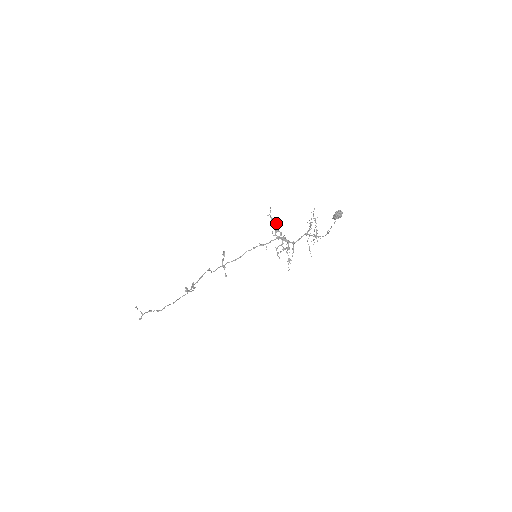
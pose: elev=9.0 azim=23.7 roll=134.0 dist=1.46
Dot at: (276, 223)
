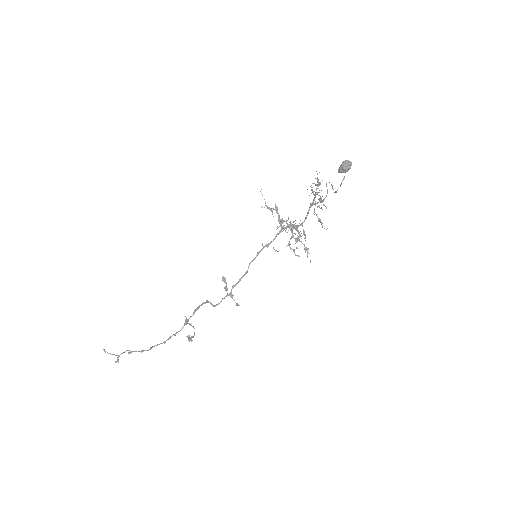
Dot at: (276, 212)
